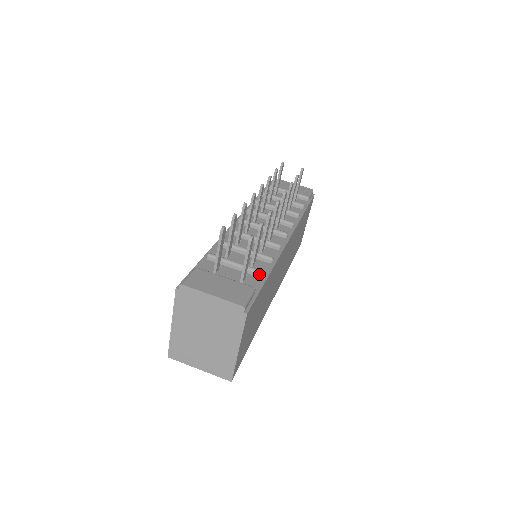
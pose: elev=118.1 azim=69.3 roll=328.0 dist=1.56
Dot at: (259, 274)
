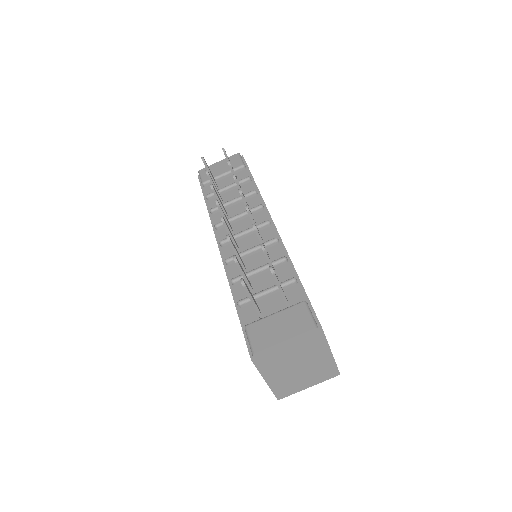
Dot at: (292, 283)
